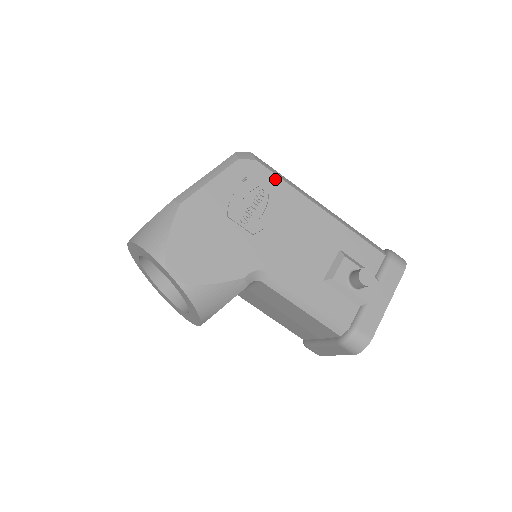
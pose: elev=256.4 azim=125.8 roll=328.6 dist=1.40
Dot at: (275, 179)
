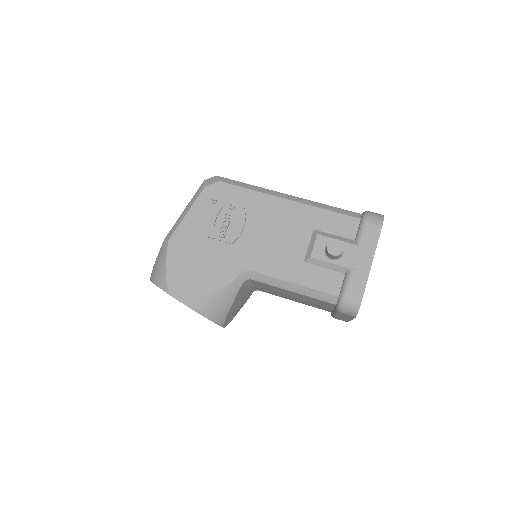
Dot at: (239, 191)
